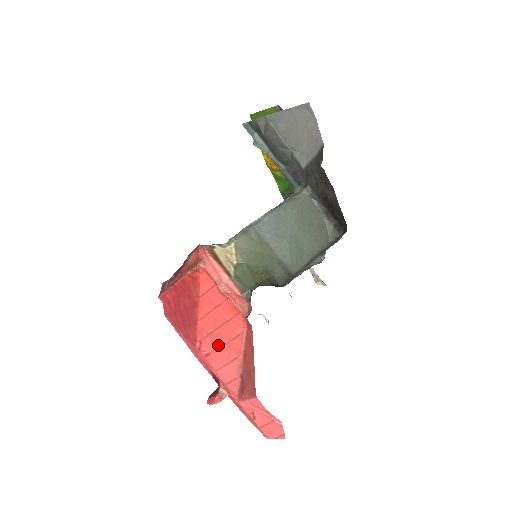
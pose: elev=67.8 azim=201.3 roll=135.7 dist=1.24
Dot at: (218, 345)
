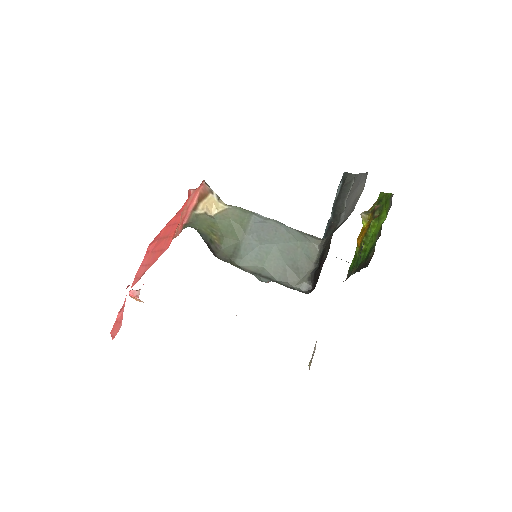
Dot at: (154, 249)
